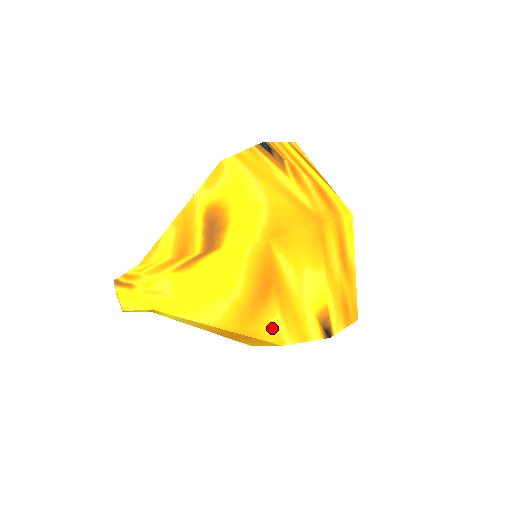
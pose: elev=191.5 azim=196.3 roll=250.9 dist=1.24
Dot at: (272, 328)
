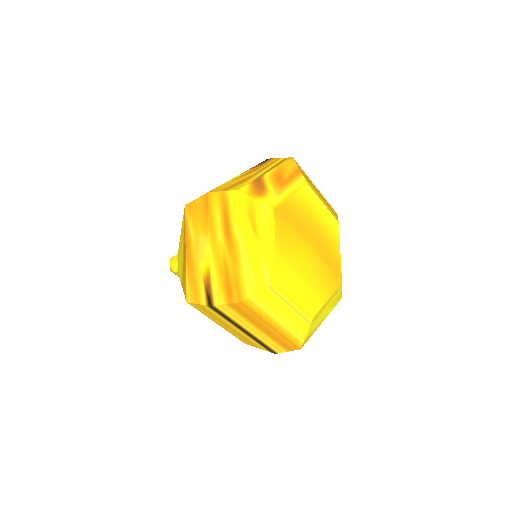
Dot at: (186, 285)
